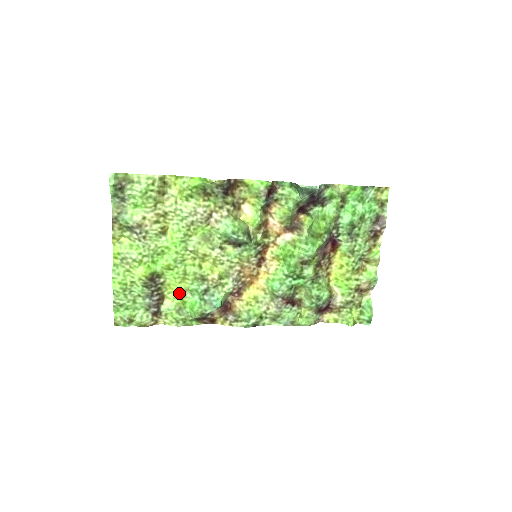
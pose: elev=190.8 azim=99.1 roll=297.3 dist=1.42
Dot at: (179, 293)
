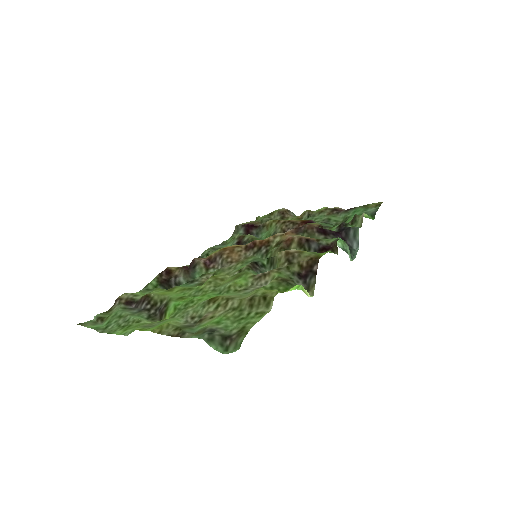
Dot at: (167, 290)
